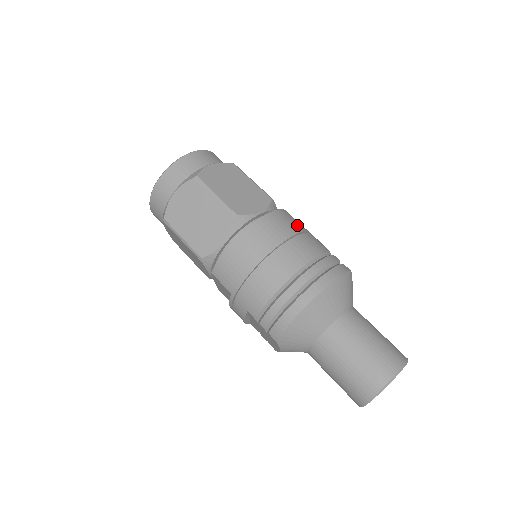
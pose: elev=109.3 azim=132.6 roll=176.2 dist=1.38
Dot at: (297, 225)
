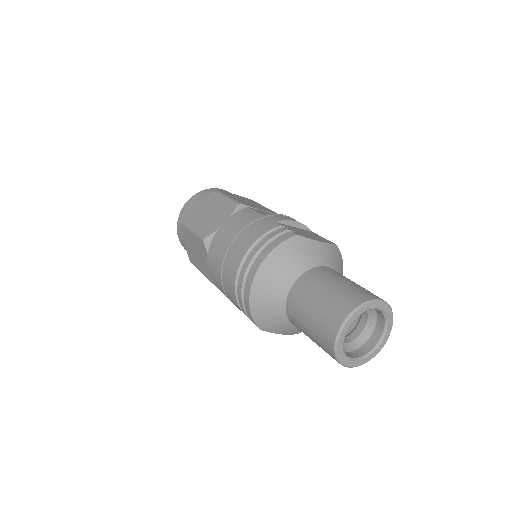
Dot at: (249, 218)
